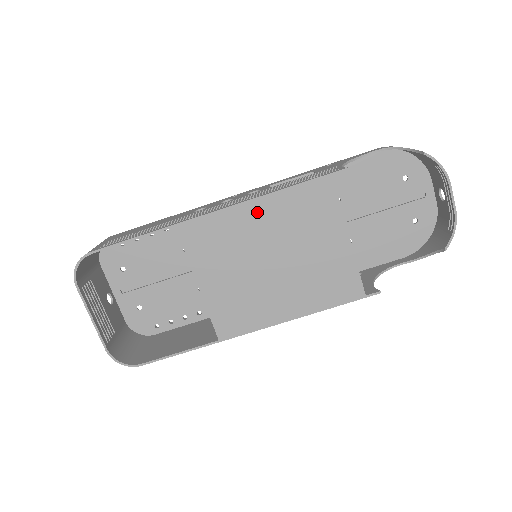
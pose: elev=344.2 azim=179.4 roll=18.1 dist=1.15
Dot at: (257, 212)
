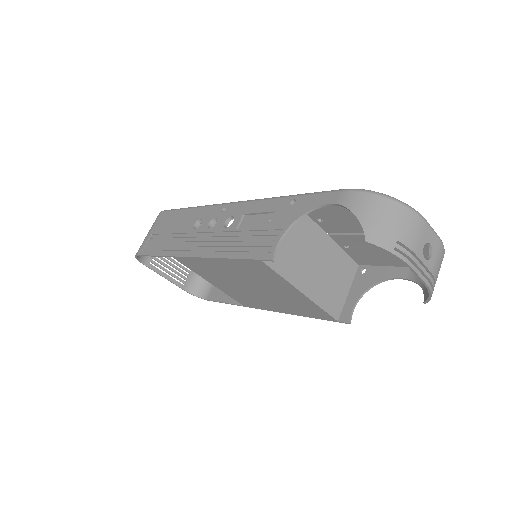
Dot at: (219, 264)
